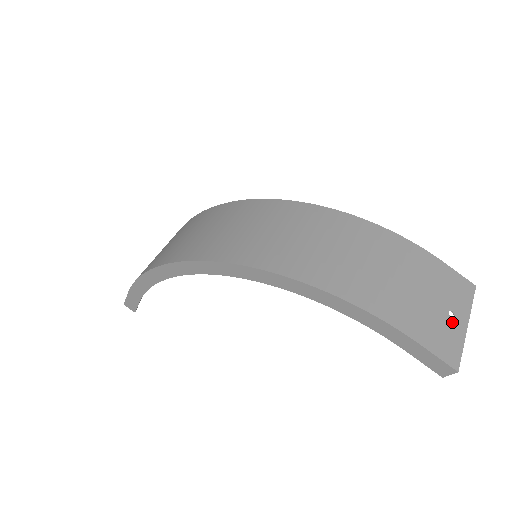
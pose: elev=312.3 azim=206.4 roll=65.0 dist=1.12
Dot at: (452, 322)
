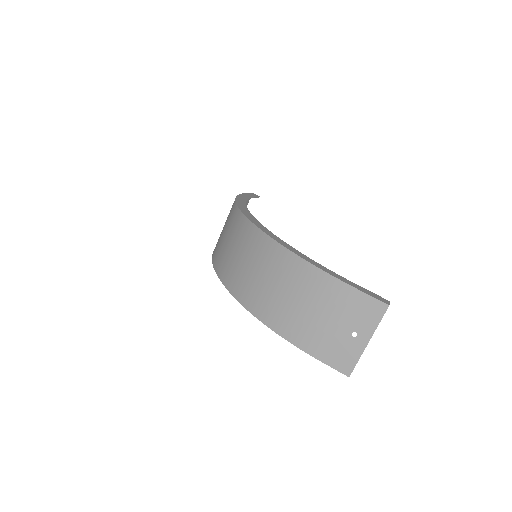
Dot at: (353, 341)
